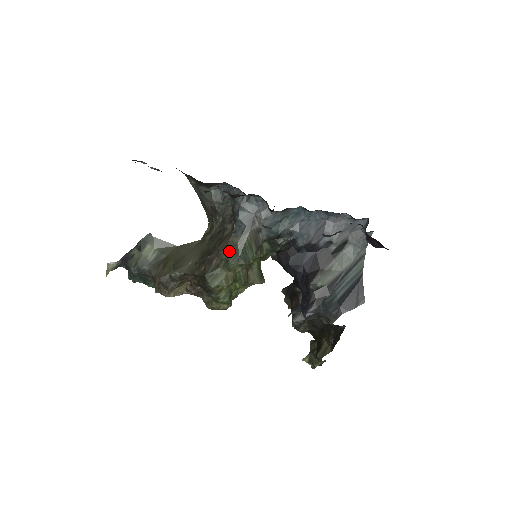
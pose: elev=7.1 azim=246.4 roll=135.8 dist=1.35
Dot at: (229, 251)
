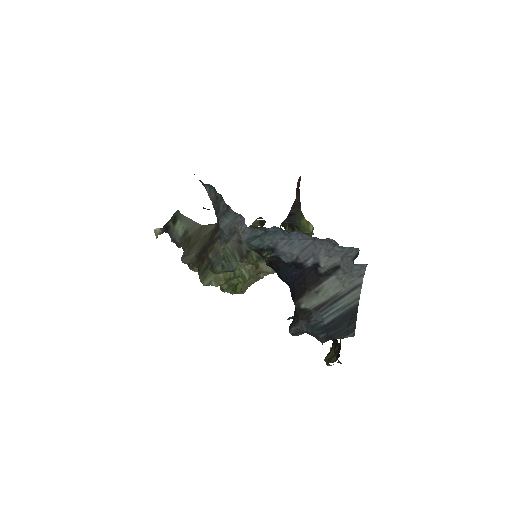
Dot at: (212, 257)
